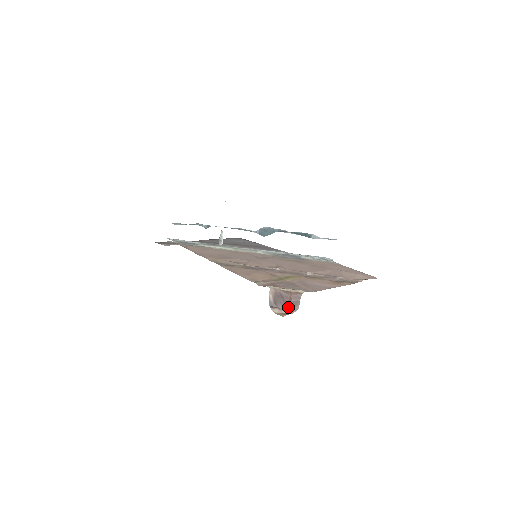
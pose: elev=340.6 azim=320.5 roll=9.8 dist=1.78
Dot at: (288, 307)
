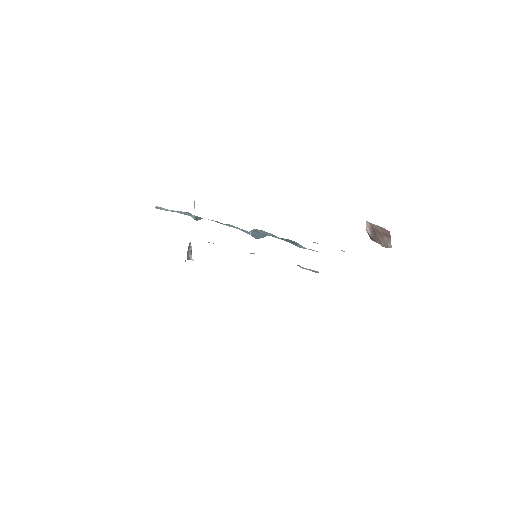
Dot at: (383, 244)
